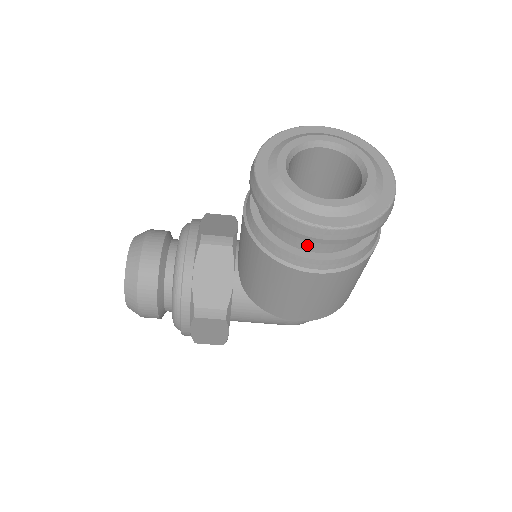
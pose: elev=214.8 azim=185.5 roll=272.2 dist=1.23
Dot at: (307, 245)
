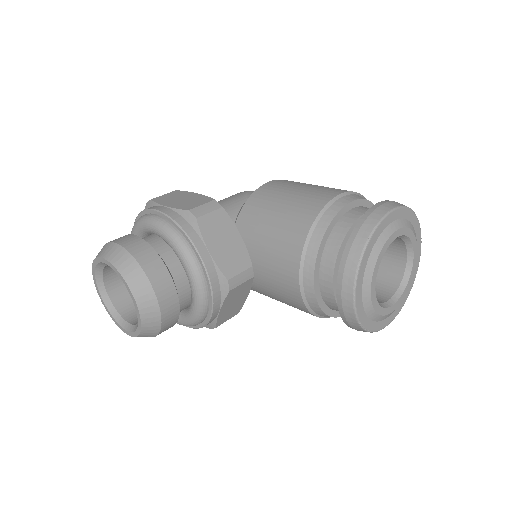
Dot at: occluded
